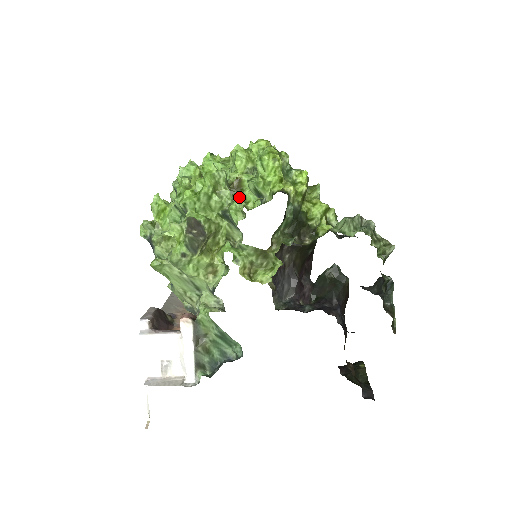
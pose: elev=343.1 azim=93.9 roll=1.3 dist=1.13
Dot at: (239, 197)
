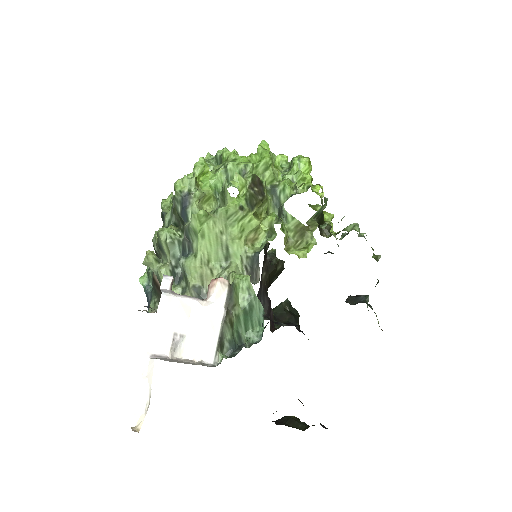
Dot at: occluded
